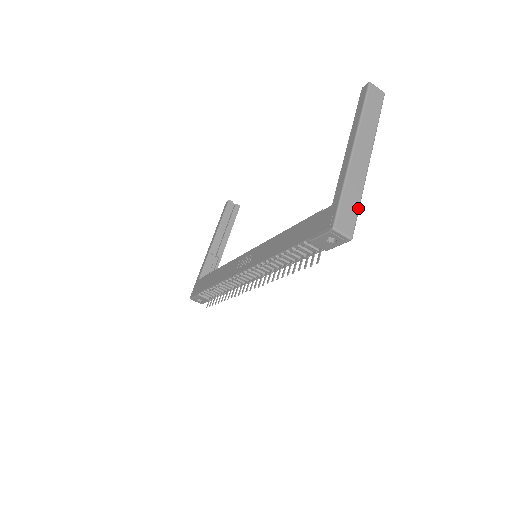
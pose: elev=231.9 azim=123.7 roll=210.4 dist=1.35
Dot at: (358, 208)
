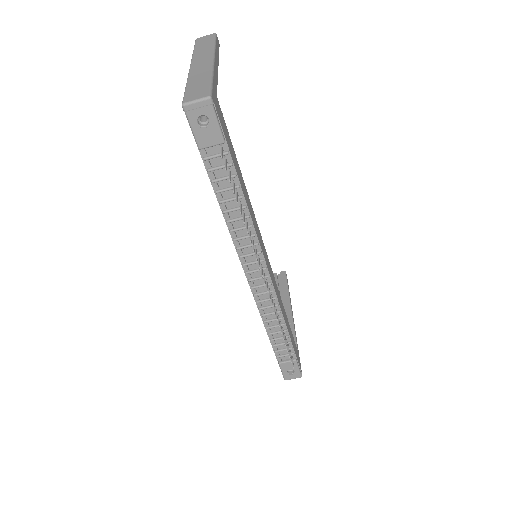
Dot at: (210, 81)
